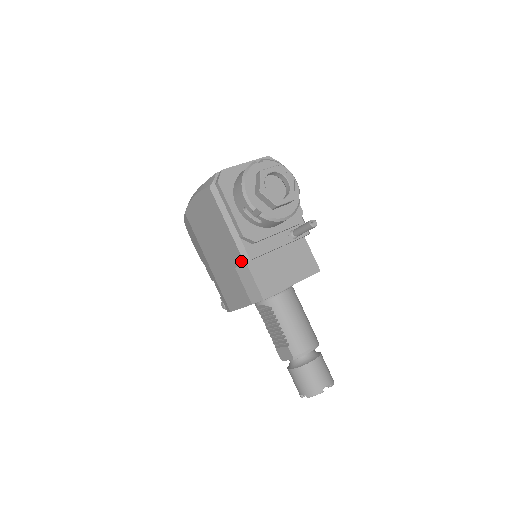
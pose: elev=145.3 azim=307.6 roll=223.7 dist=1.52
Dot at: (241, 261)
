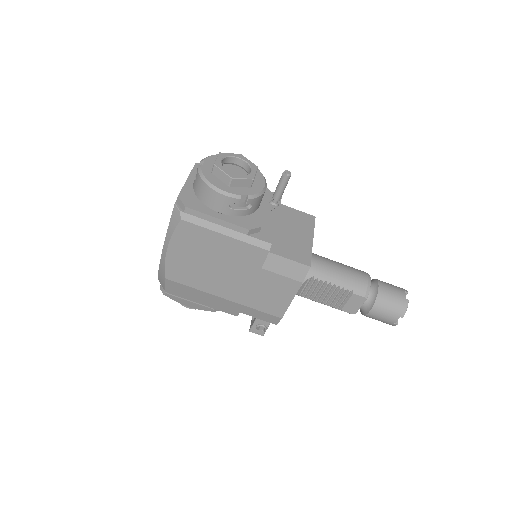
Dot at: (264, 253)
